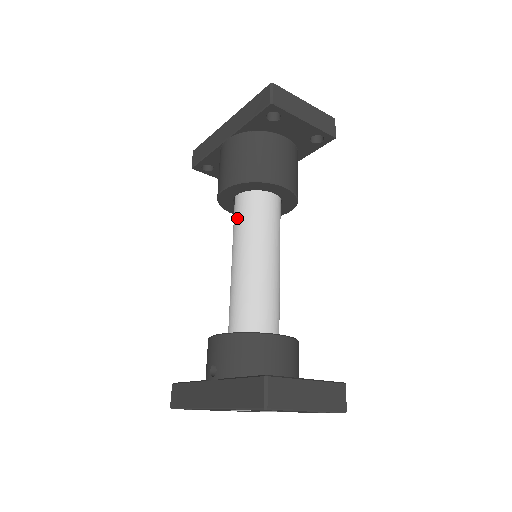
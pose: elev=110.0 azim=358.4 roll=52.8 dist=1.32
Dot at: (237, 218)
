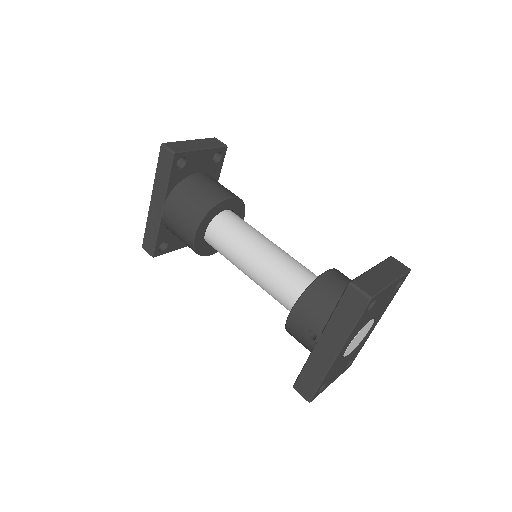
Dot at: (220, 245)
